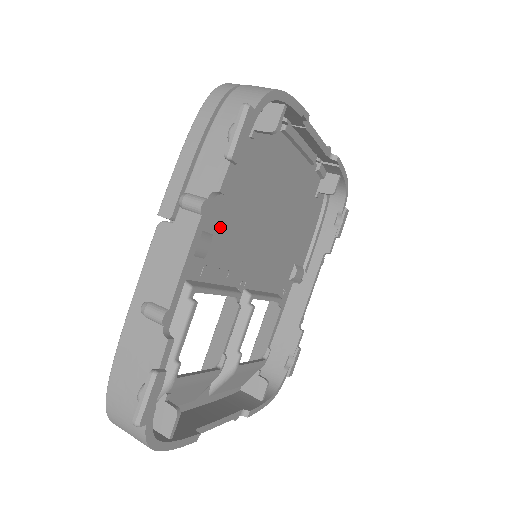
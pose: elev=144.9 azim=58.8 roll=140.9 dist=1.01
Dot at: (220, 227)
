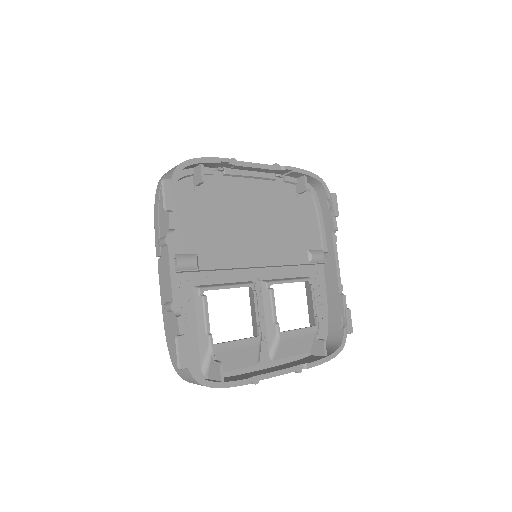
Dot at: (202, 248)
